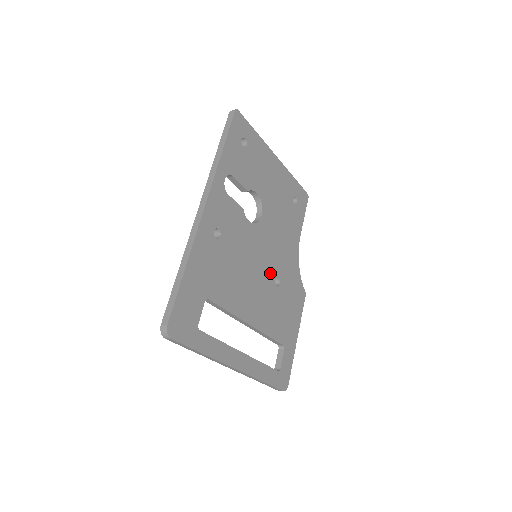
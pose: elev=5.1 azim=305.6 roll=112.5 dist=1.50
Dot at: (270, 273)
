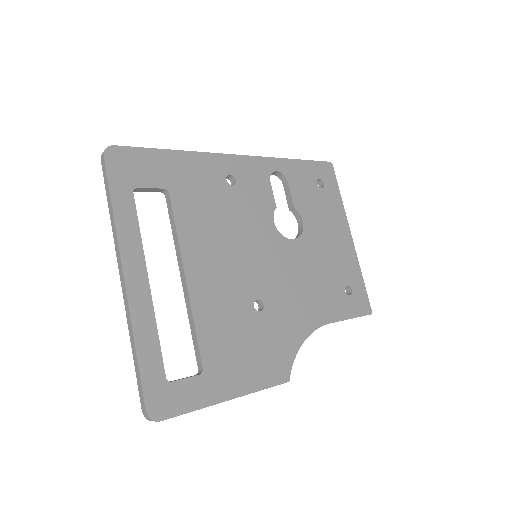
Dot at: (258, 286)
